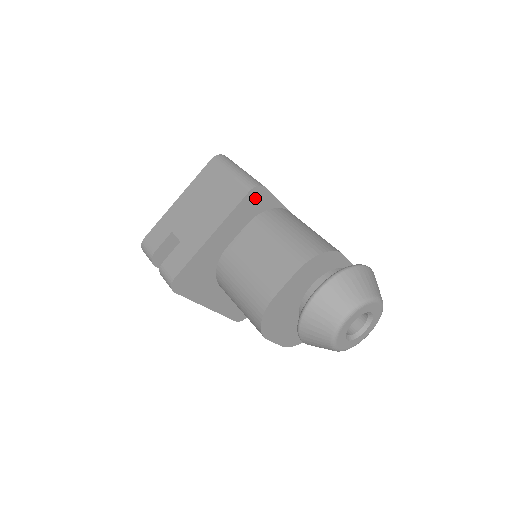
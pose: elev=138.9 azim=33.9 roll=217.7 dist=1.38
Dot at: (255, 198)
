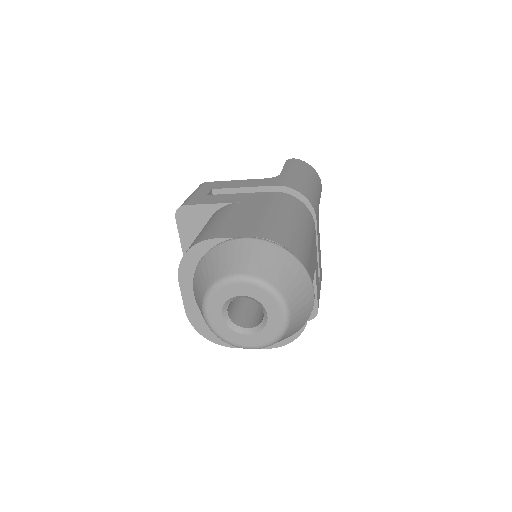
Dot at: (187, 219)
